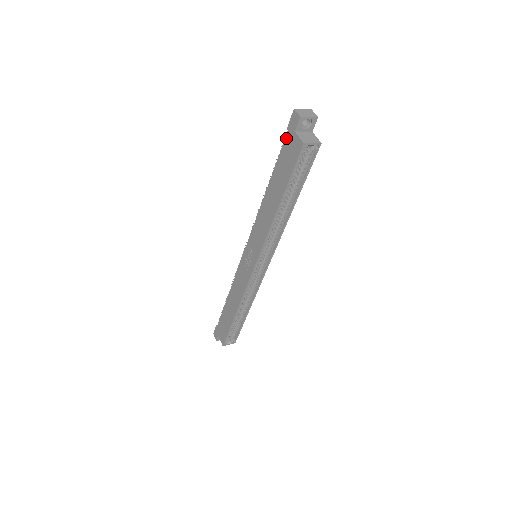
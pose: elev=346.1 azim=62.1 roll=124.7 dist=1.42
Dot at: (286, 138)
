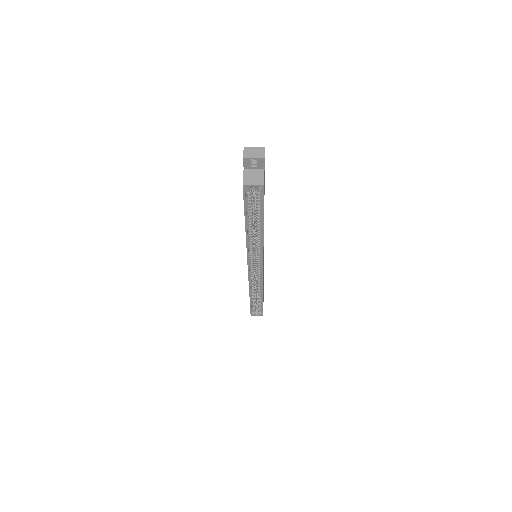
Dot at: occluded
